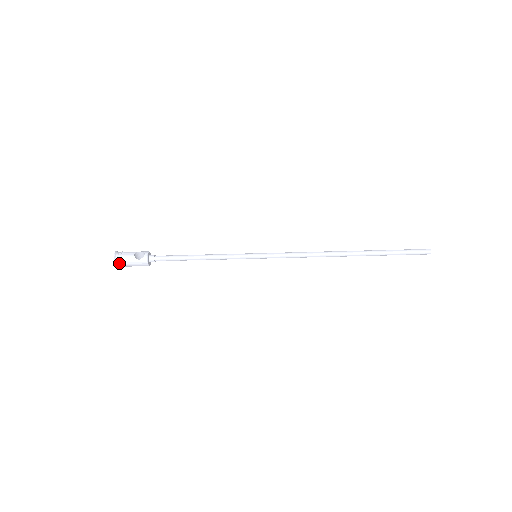
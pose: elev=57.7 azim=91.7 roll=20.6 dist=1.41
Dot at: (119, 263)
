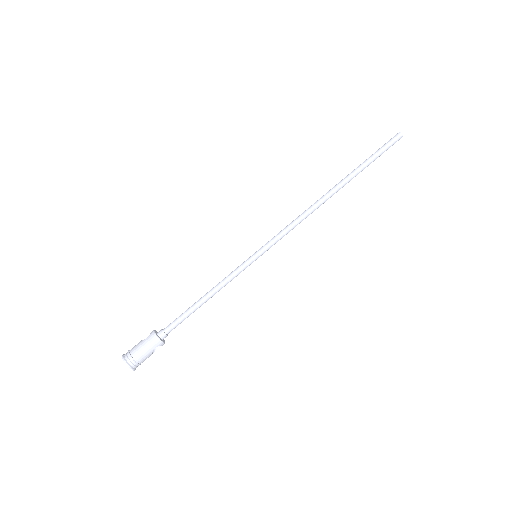
Dot at: (129, 357)
